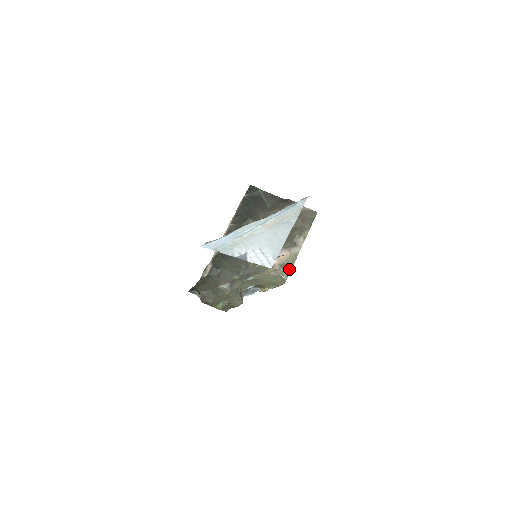
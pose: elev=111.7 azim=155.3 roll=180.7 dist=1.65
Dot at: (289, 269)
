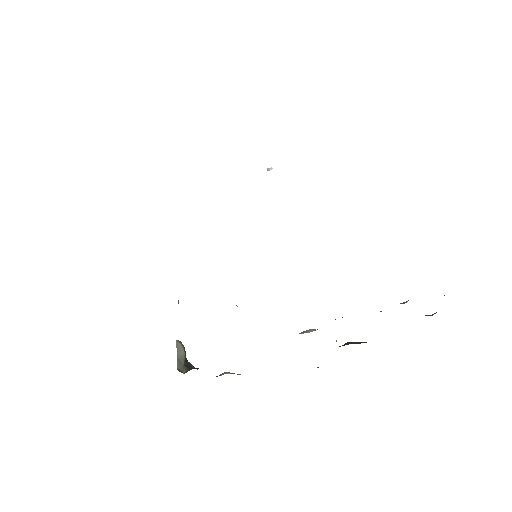
Dot at: occluded
